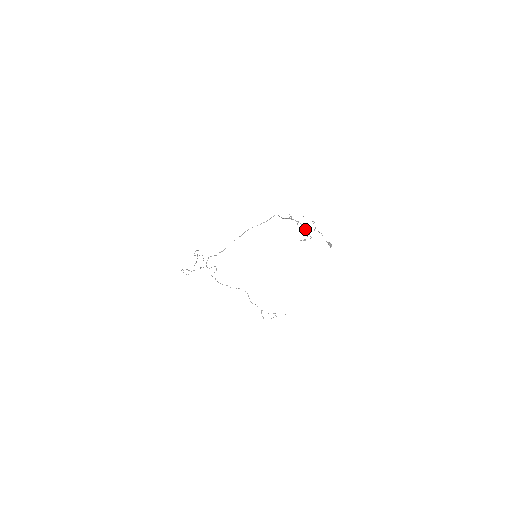
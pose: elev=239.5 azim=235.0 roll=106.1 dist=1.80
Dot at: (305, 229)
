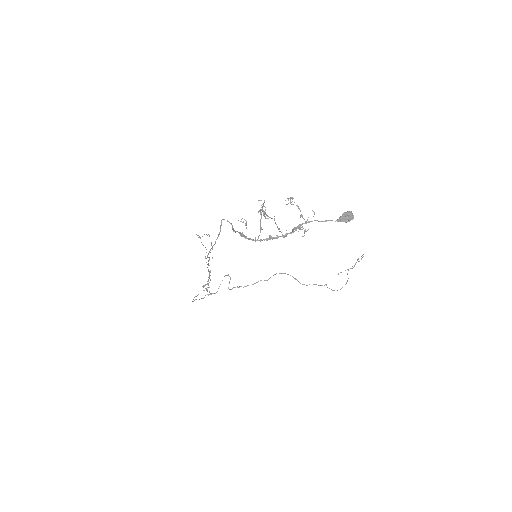
Dot at: (281, 236)
